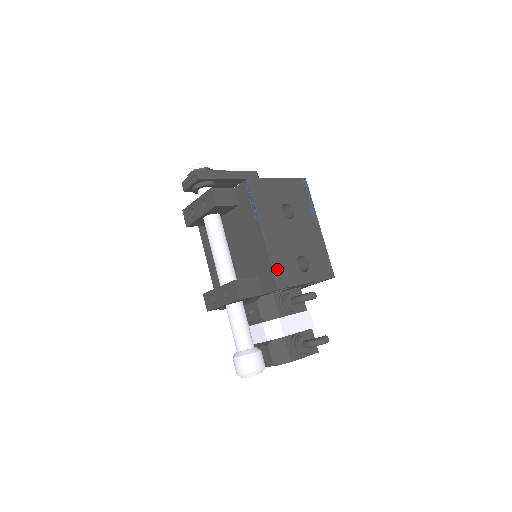
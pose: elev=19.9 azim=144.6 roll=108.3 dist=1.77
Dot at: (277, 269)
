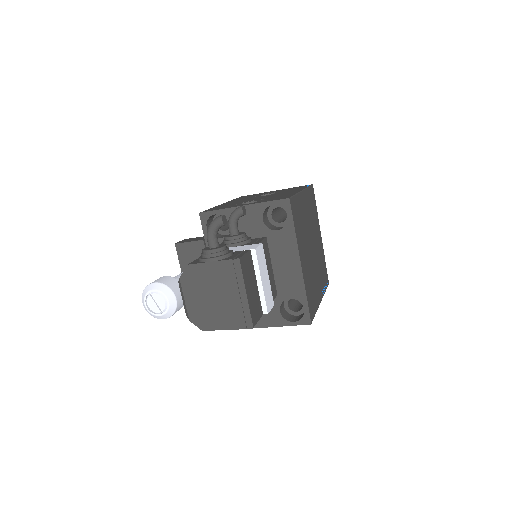
Dot at: occluded
